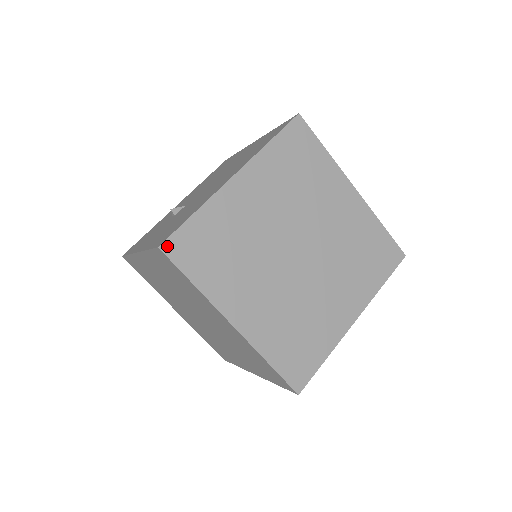
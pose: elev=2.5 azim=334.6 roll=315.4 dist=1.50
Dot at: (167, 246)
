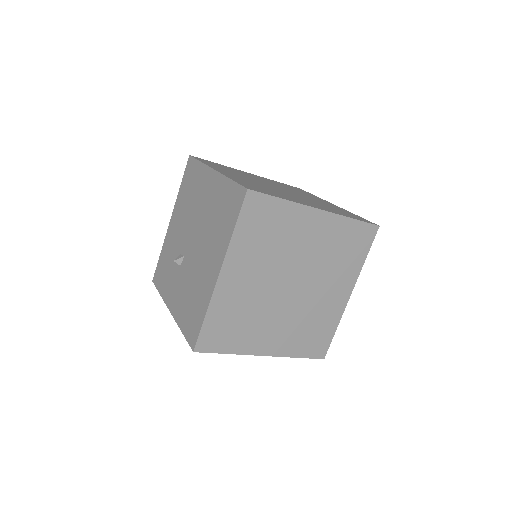
Dot at: (198, 347)
